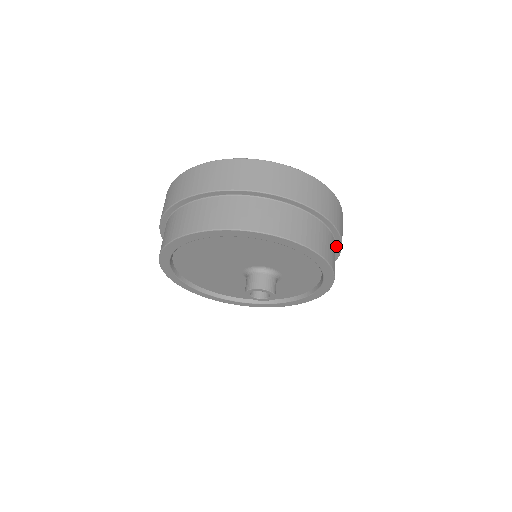
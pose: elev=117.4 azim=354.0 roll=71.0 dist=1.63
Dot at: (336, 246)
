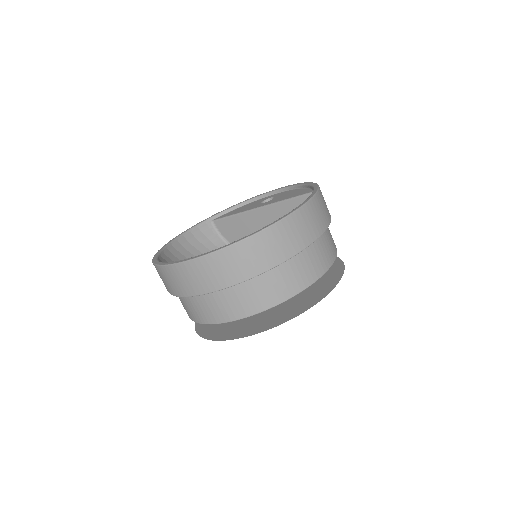
Dot at: occluded
